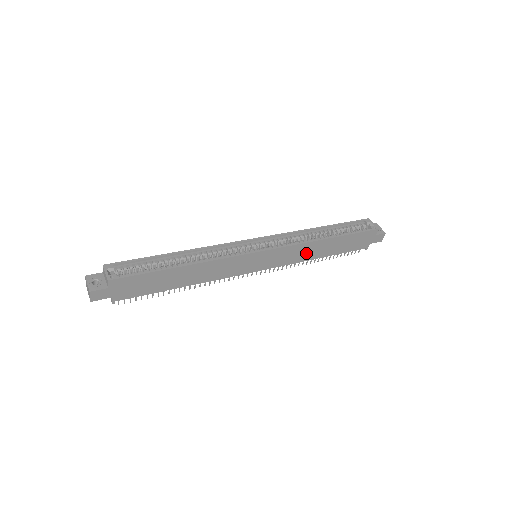
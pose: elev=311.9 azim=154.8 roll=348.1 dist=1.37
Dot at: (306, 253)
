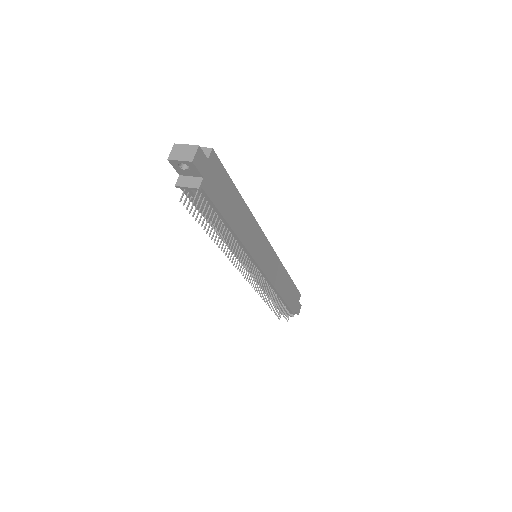
Dot at: (279, 279)
